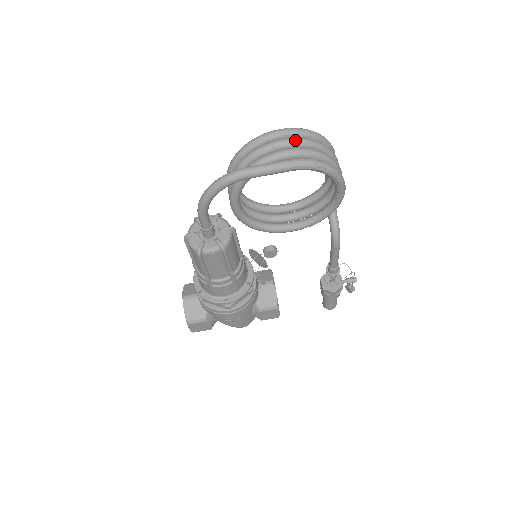
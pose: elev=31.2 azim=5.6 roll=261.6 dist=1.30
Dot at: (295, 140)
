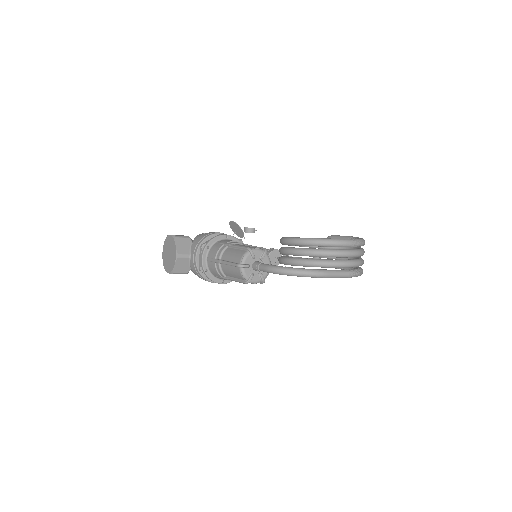
Dot at: (357, 254)
